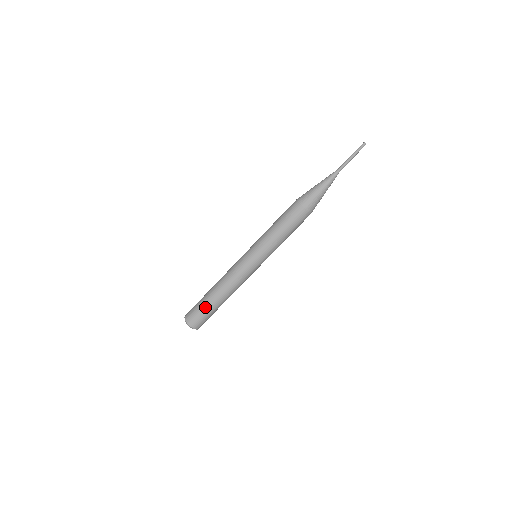
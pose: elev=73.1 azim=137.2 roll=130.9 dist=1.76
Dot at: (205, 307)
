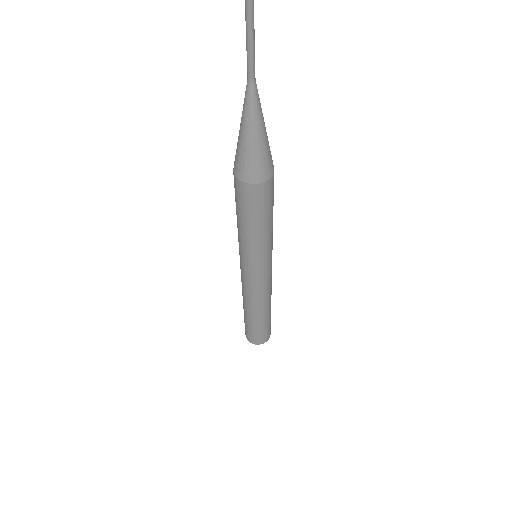
Dot at: (246, 322)
